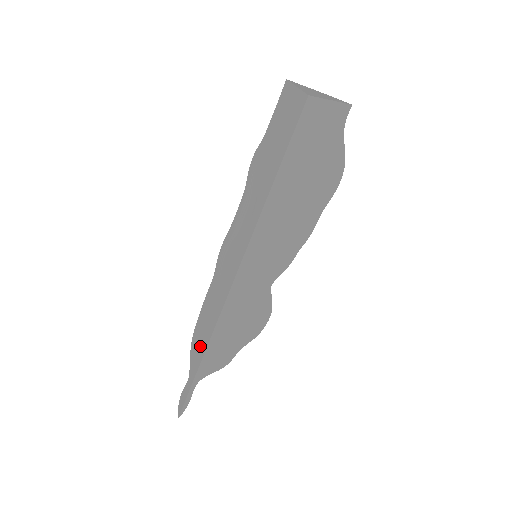
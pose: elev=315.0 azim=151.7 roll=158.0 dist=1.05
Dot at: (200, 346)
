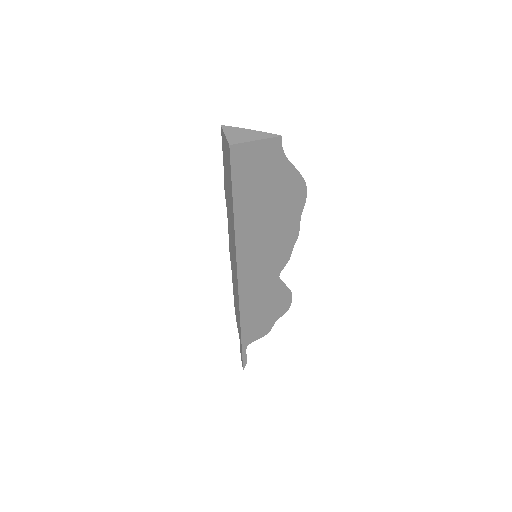
Dot at: (238, 322)
